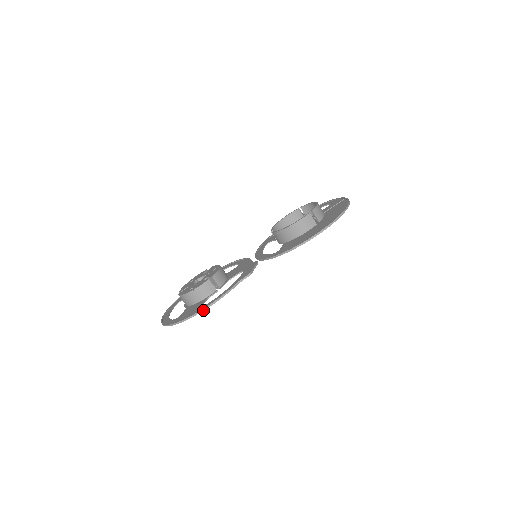
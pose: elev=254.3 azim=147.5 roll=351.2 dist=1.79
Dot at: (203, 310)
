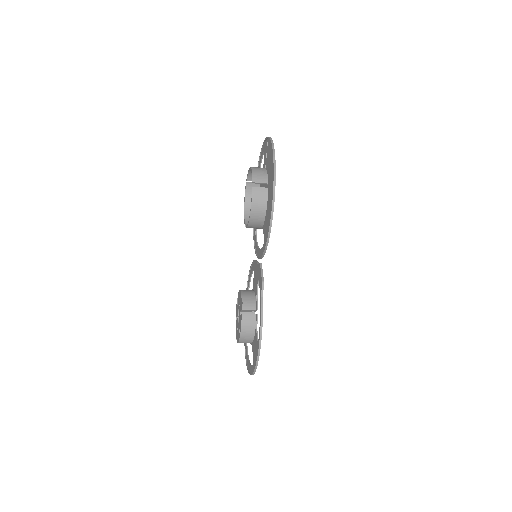
Dot at: (260, 346)
